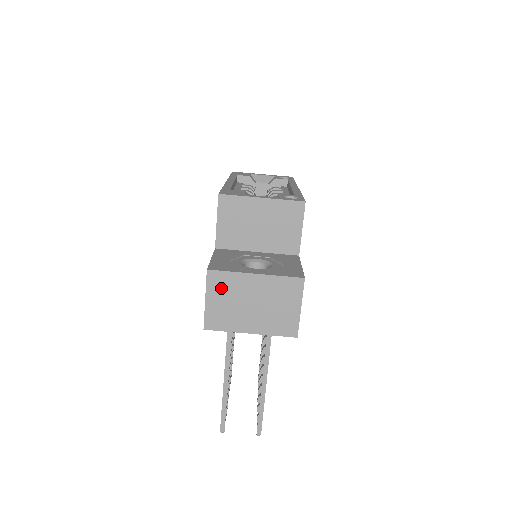
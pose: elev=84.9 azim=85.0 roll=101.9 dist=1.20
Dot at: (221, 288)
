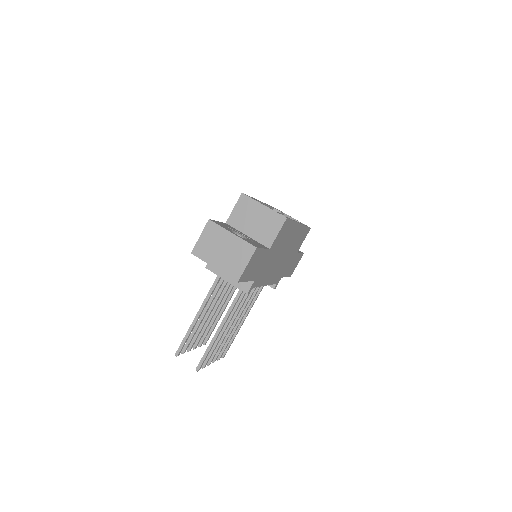
Dot at: (211, 233)
